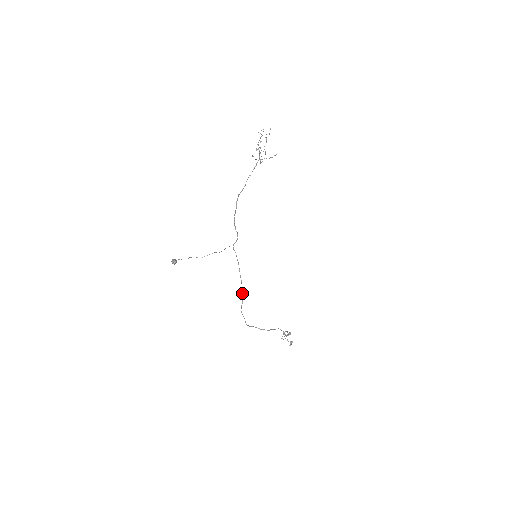
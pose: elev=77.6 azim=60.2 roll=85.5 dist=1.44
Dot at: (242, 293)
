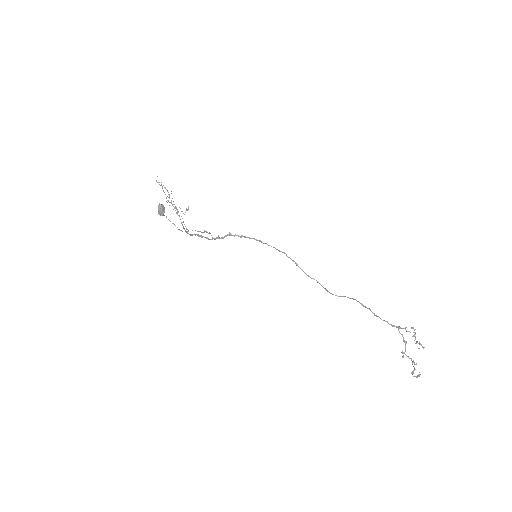
Dot at: occluded
